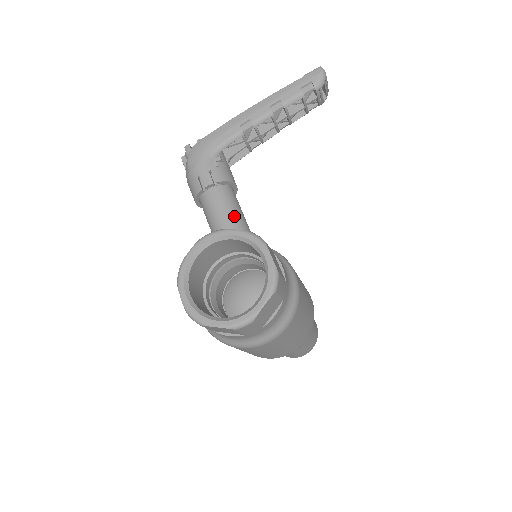
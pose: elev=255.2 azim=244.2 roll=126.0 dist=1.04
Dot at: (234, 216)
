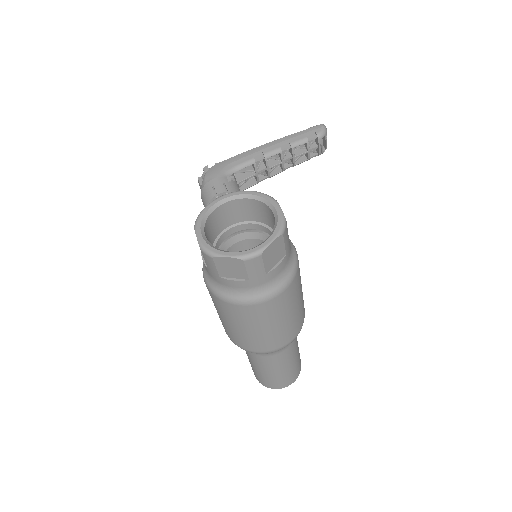
Dot at: occluded
